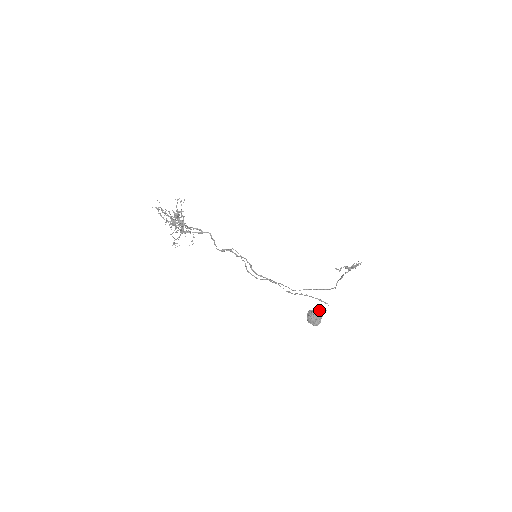
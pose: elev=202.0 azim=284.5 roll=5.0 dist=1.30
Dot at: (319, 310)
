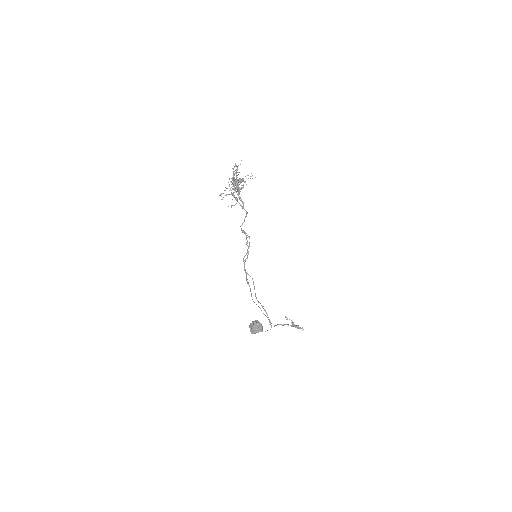
Dot at: occluded
